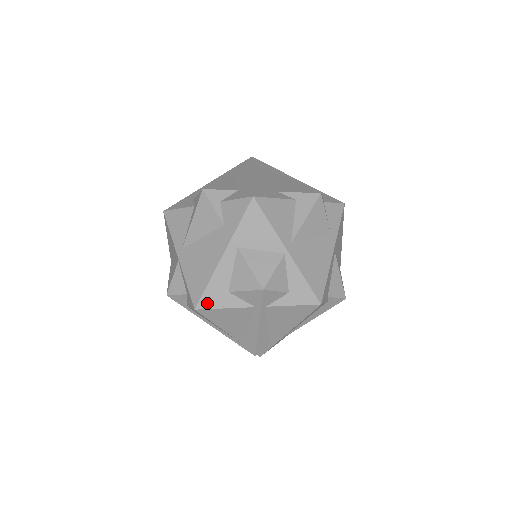
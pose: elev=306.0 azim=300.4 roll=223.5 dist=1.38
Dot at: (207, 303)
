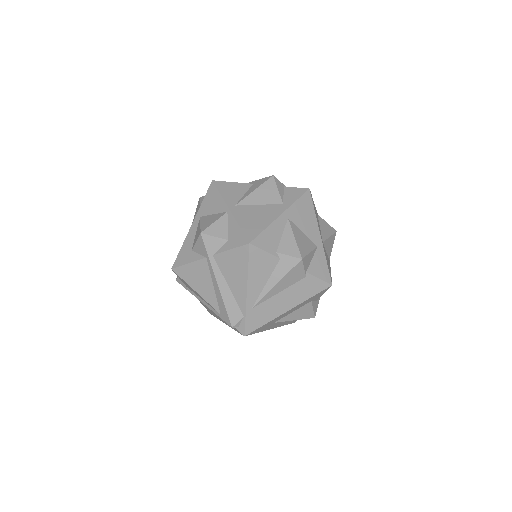
Dot at: (179, 262)
